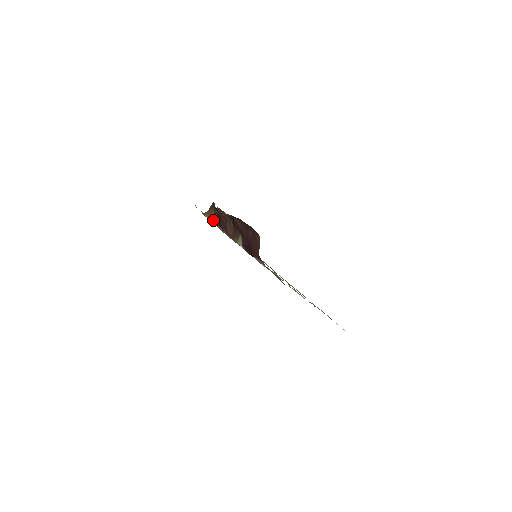
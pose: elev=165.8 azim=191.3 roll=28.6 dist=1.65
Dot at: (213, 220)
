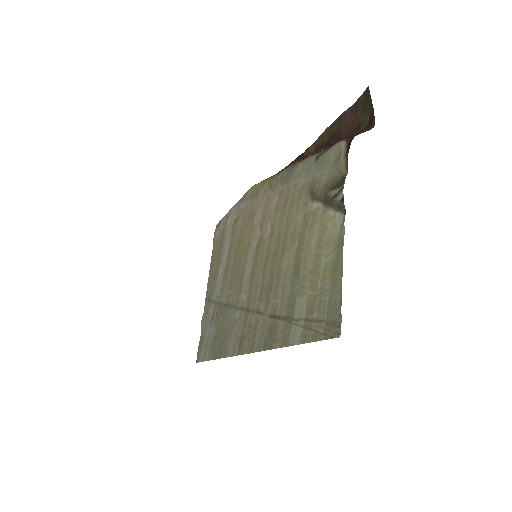
Dot at: (271, 176)
